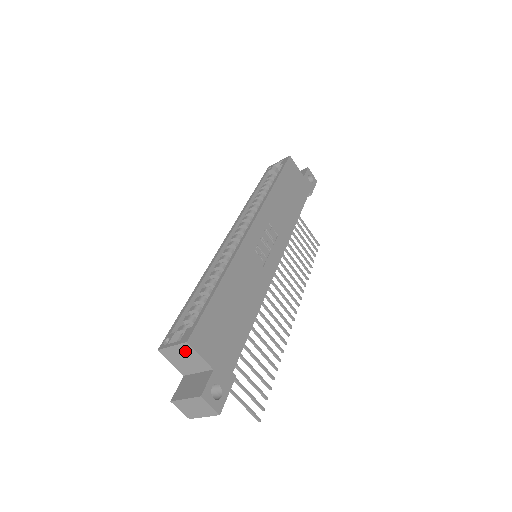
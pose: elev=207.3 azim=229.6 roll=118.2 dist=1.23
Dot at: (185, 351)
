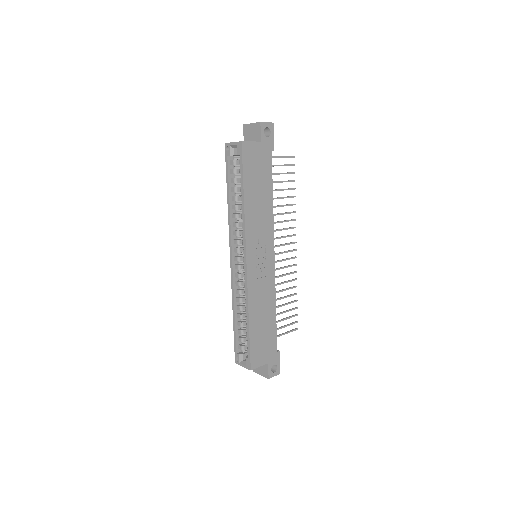
Dot at: occluded
